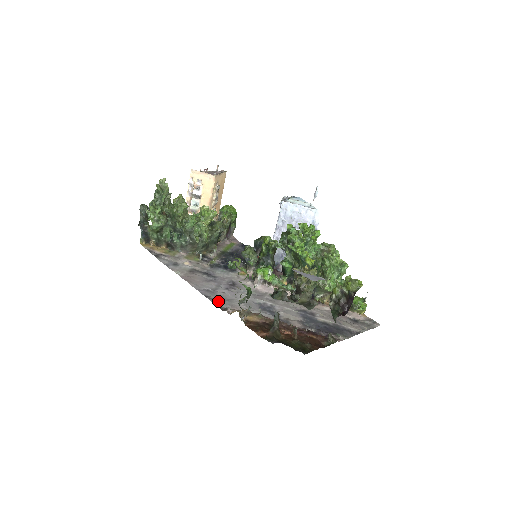
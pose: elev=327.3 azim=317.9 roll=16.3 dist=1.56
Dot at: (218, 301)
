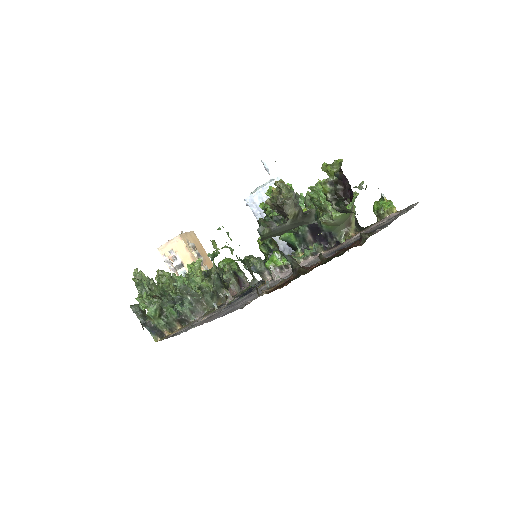
Dot at: (237, 308)
